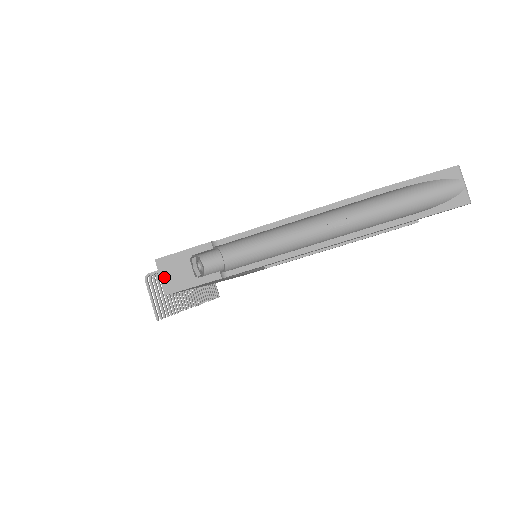
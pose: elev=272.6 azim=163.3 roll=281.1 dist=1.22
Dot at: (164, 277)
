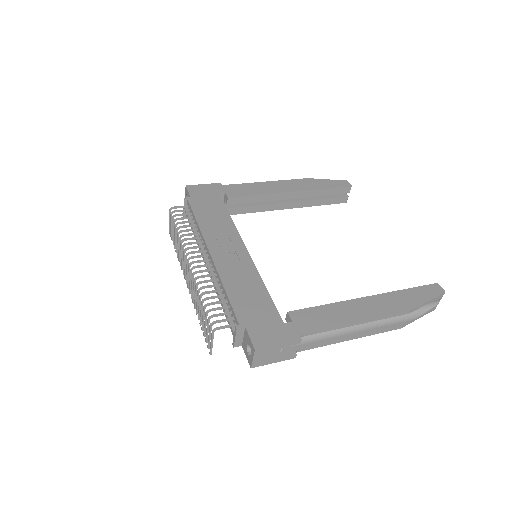
Dot at: (256, 359)
